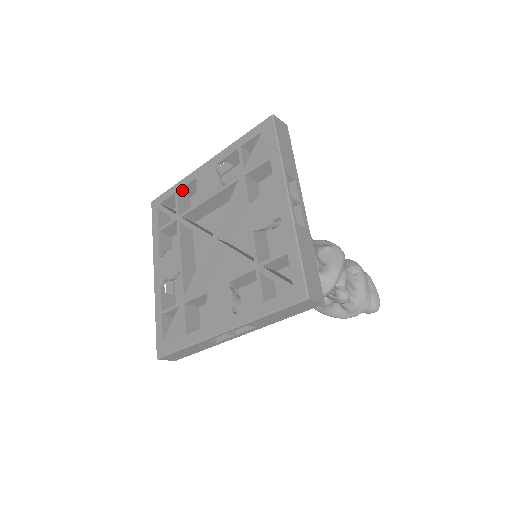
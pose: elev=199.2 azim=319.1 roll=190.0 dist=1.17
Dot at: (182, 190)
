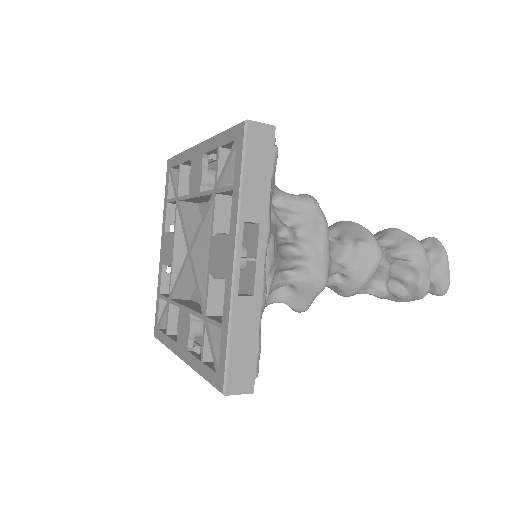
Dot at: (185, 163)
